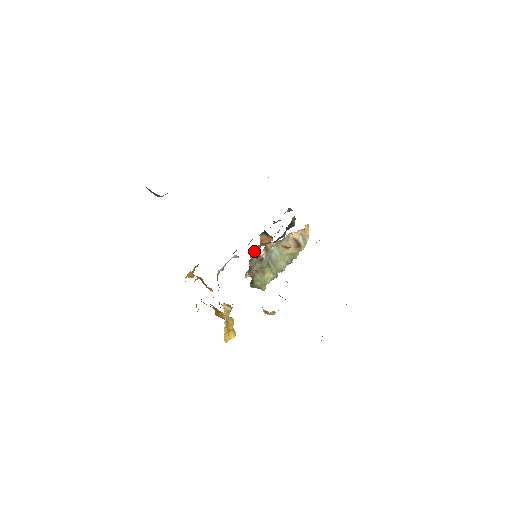
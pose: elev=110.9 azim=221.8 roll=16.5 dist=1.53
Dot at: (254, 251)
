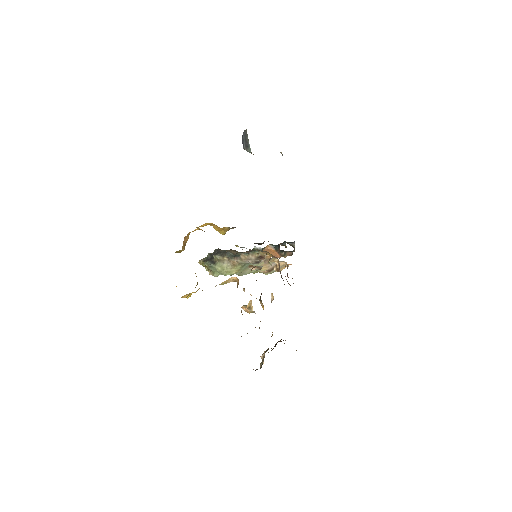
Dot at: (263, 253)
